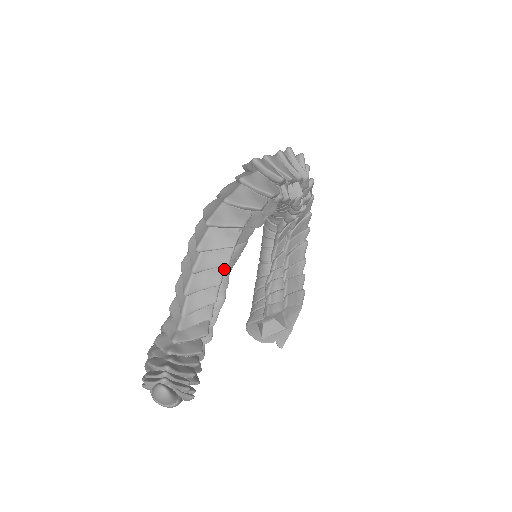
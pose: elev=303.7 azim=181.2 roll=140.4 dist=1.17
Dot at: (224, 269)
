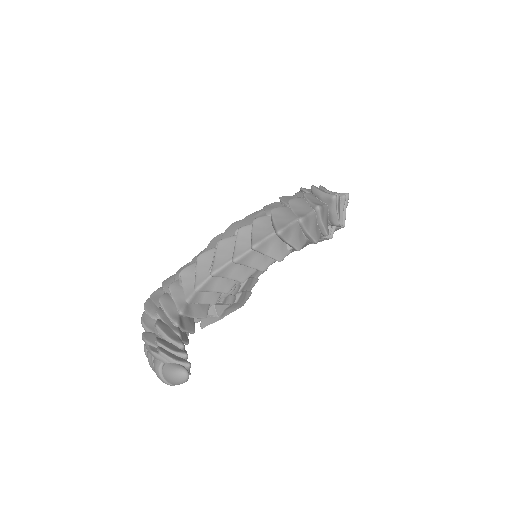
Dot at: (255, 271)
